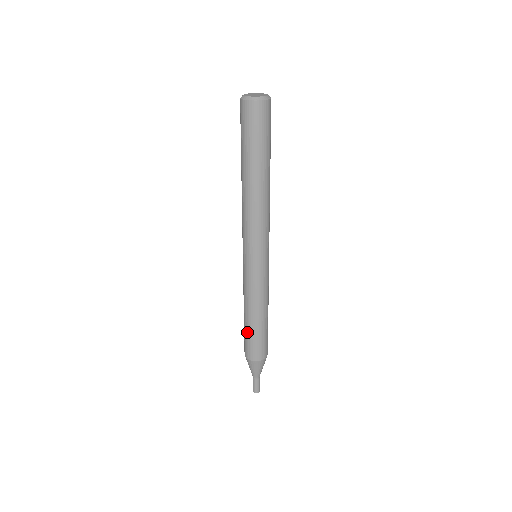
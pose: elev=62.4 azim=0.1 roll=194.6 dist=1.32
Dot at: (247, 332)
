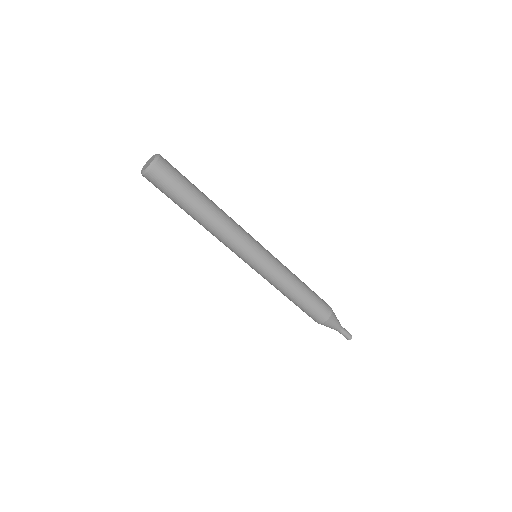
Dot at: (308, 305)
